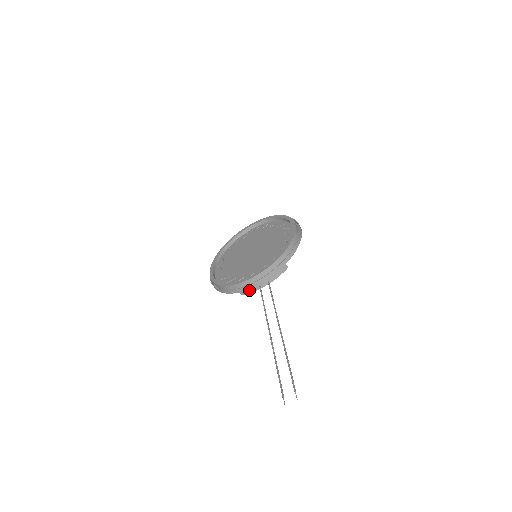
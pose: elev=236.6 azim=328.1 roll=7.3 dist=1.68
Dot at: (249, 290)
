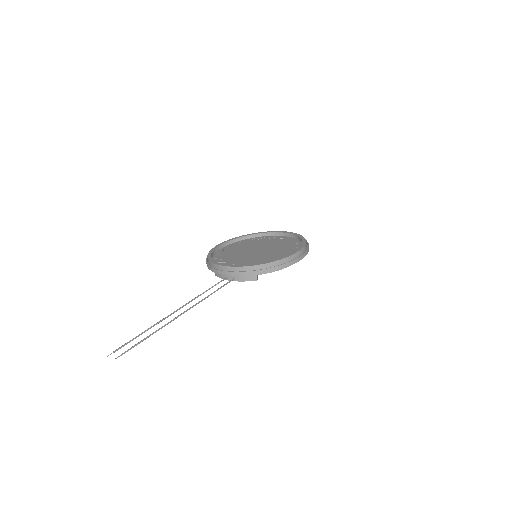
Dot at: (219, 275)
